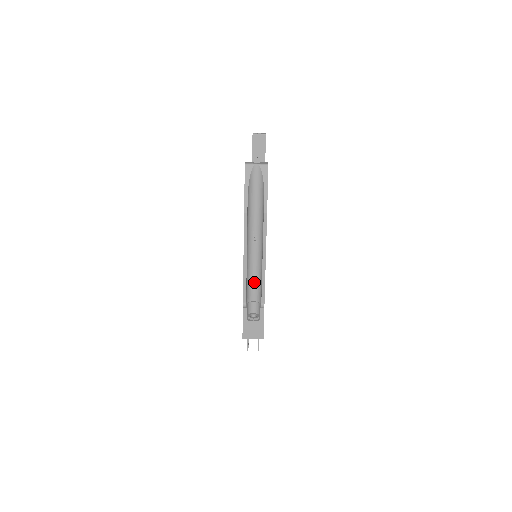
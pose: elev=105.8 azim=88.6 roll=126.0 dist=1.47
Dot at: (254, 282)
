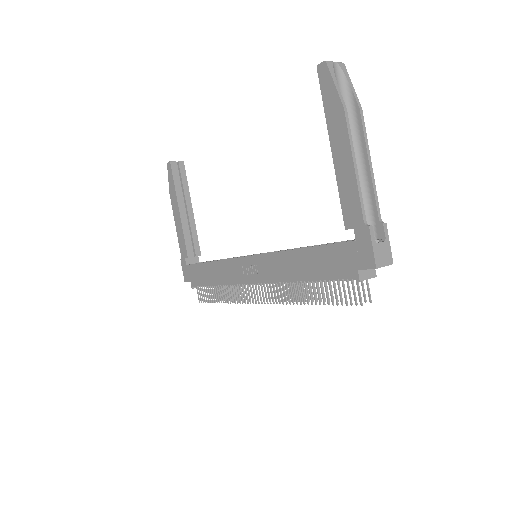
Dot at: occluded
